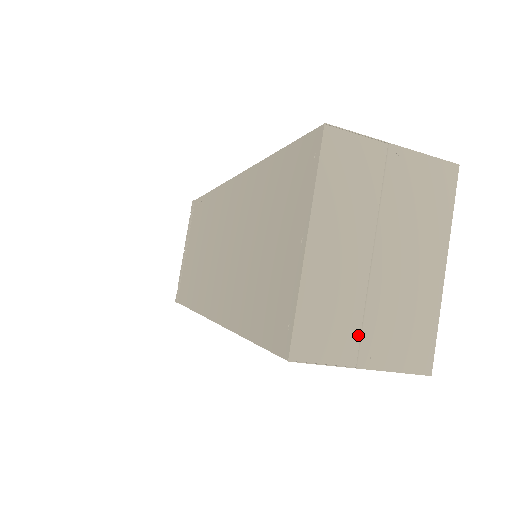
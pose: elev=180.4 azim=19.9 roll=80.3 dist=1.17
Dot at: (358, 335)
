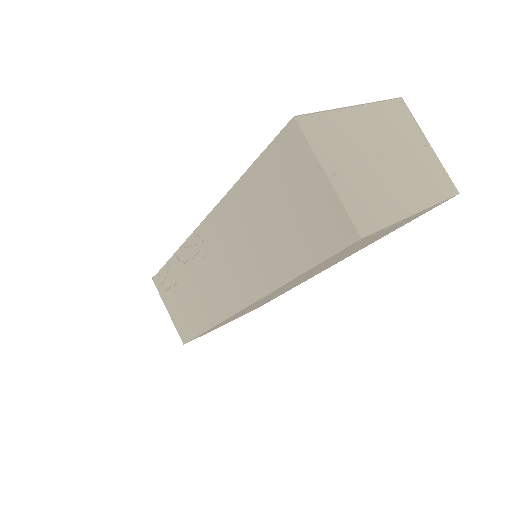
Dot at: (339, 162)
